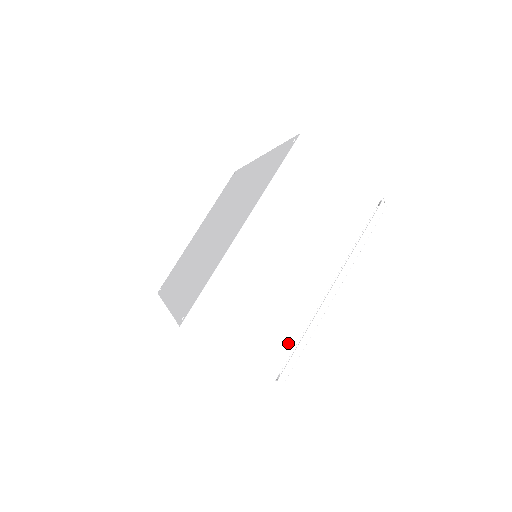
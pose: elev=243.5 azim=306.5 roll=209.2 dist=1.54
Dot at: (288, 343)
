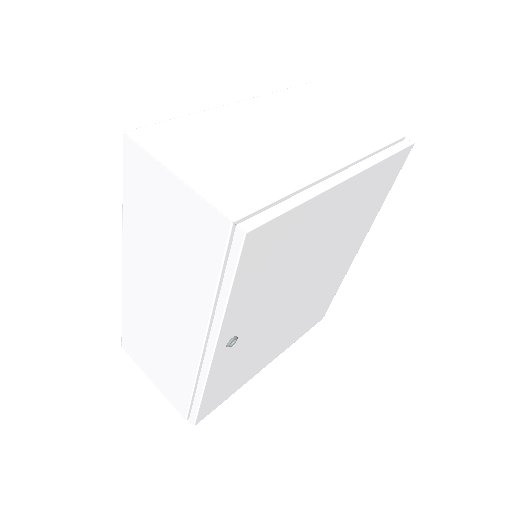
Dot at: (266, 193)
